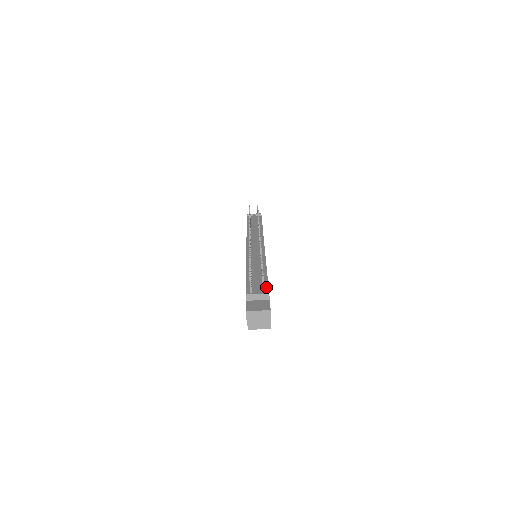
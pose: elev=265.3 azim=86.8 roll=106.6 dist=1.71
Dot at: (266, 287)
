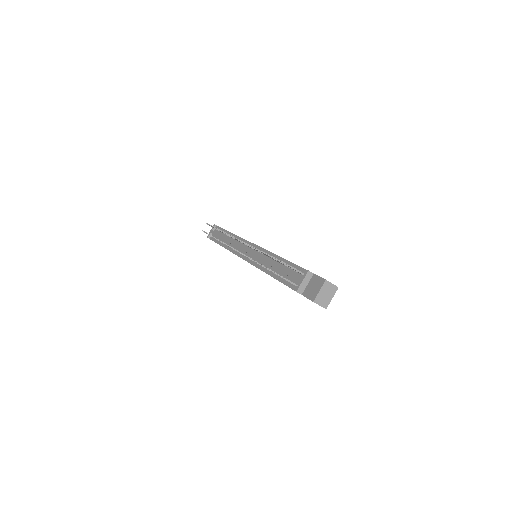
Dot at: (299, 269)
